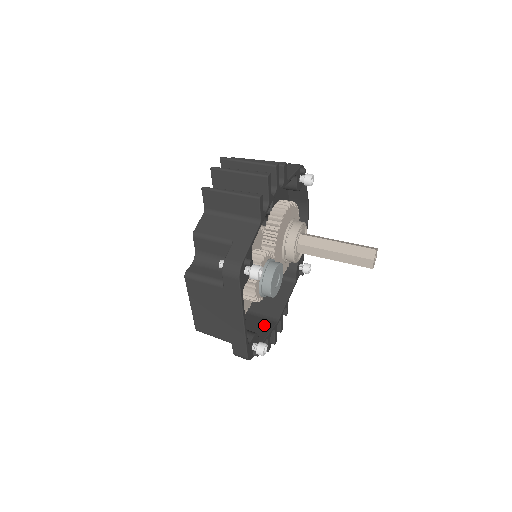
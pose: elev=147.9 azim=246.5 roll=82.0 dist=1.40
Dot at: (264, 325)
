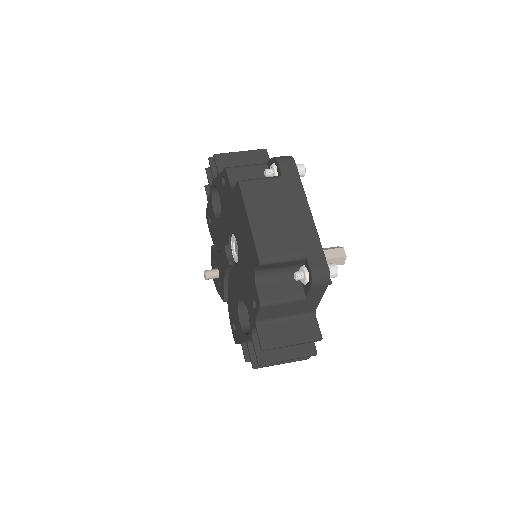
Dot at: occluded
